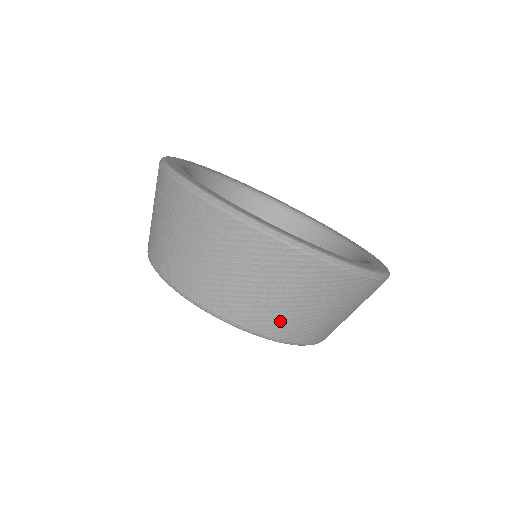
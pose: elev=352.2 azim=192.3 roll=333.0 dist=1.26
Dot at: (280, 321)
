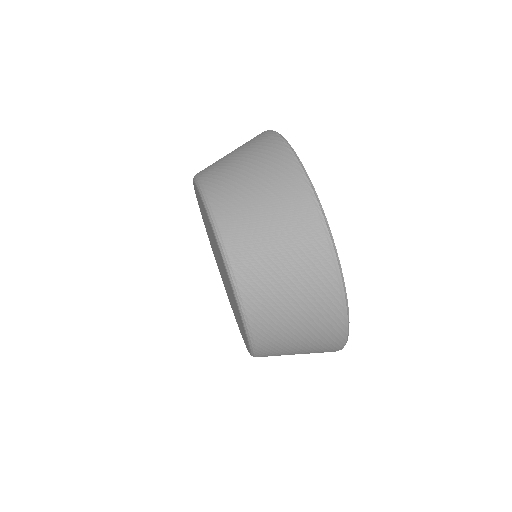
Dot at: (270, 321)
